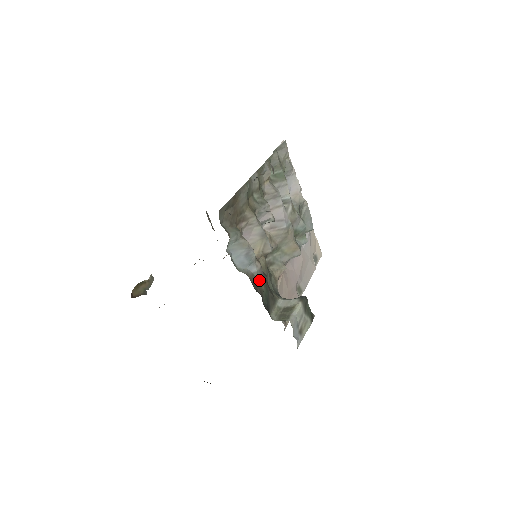
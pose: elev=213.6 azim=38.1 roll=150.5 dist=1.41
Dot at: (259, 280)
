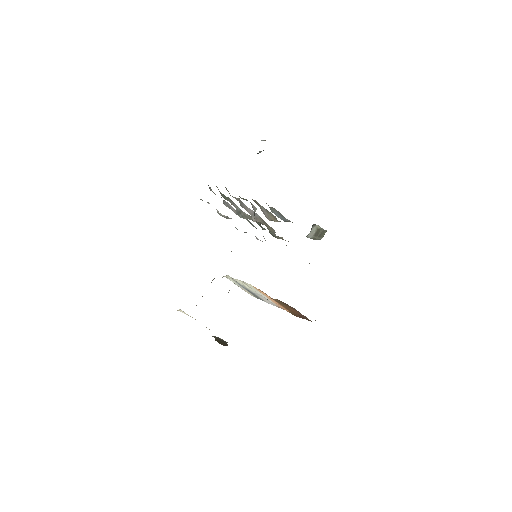
Dot at: occluded
